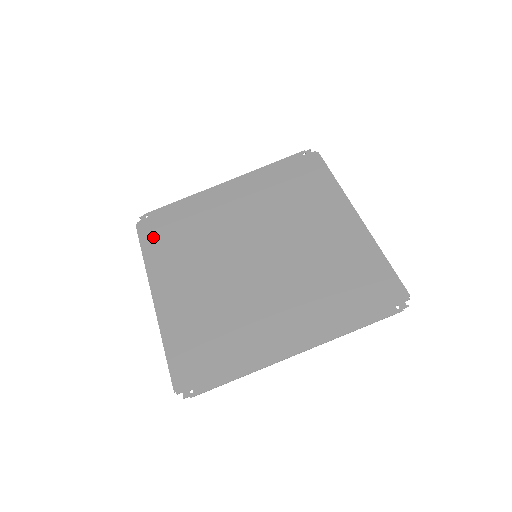
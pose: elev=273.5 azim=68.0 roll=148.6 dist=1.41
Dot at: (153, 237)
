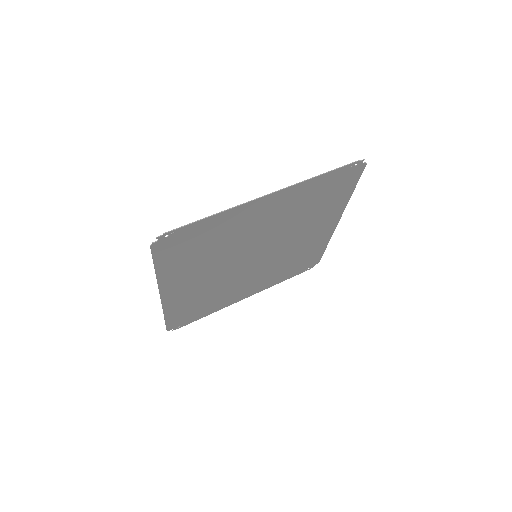
Dot at: (178, 316)
